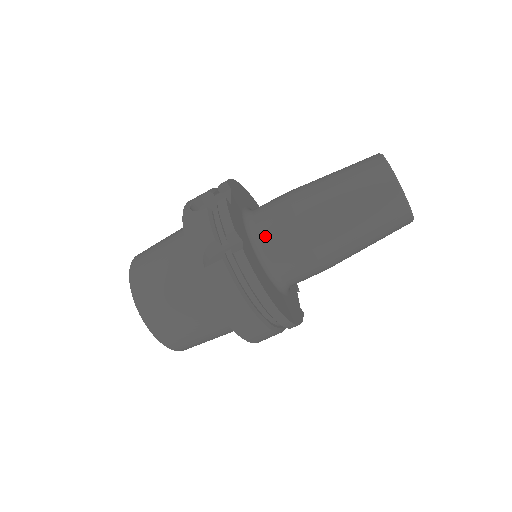
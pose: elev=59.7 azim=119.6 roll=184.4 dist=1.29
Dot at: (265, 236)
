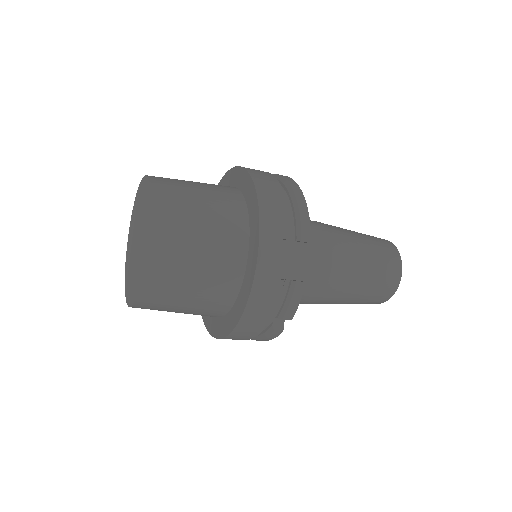
Dot at: occluded
